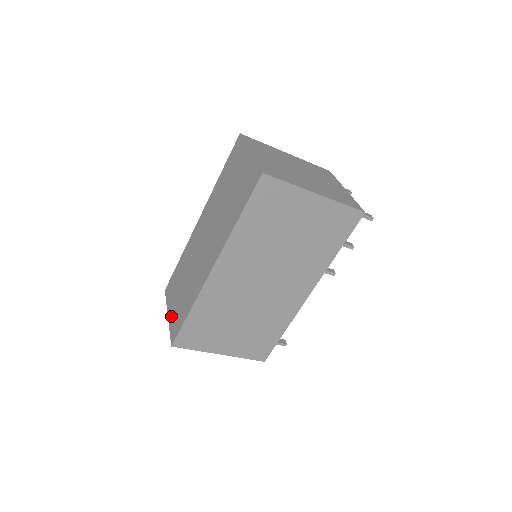
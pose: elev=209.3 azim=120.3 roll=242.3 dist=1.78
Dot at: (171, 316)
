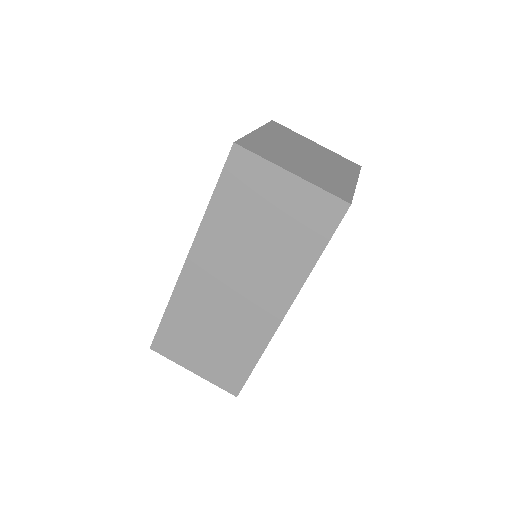
Dot at: (205, 372)
